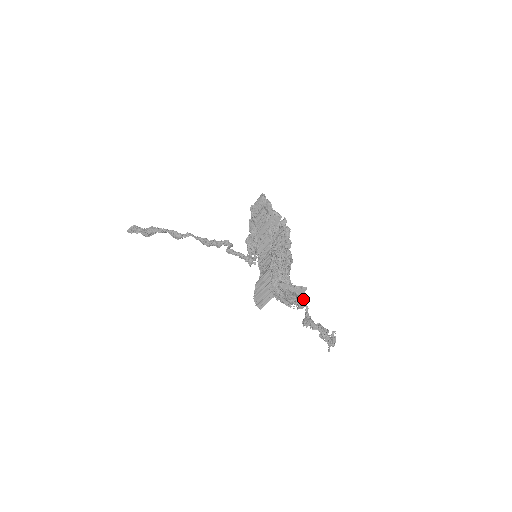
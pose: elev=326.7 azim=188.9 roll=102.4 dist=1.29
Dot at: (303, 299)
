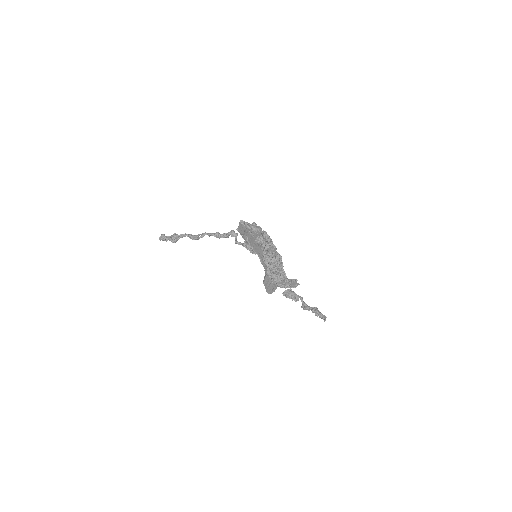
Dot at: occluded
